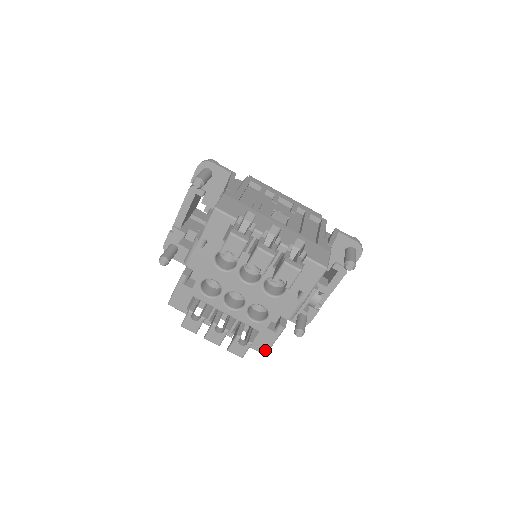
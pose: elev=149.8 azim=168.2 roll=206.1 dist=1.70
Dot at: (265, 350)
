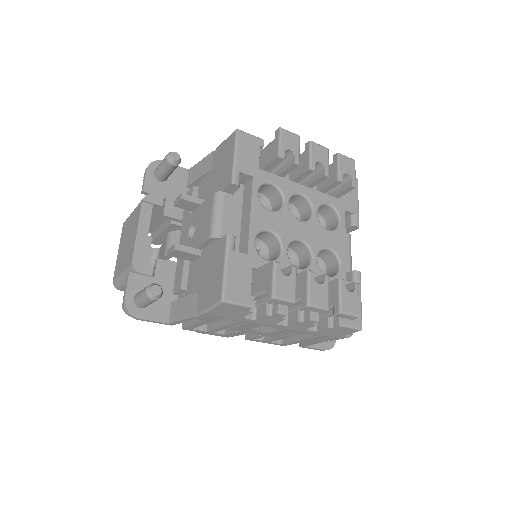
Dot at: (359, 320)
